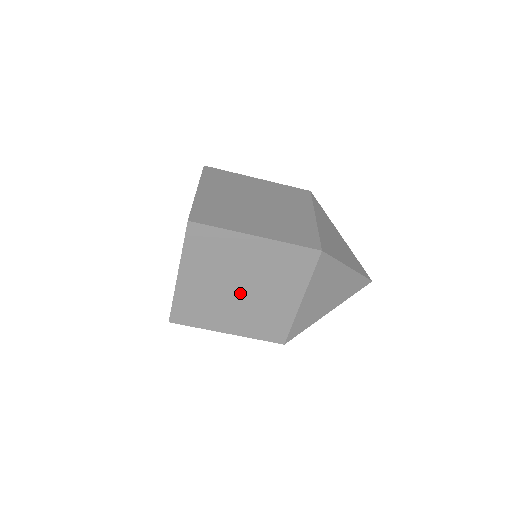
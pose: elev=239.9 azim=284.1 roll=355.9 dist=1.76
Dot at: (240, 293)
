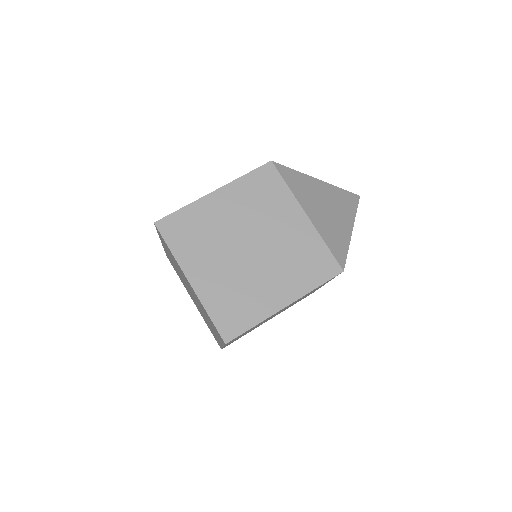
Dot at: (254, 252)
